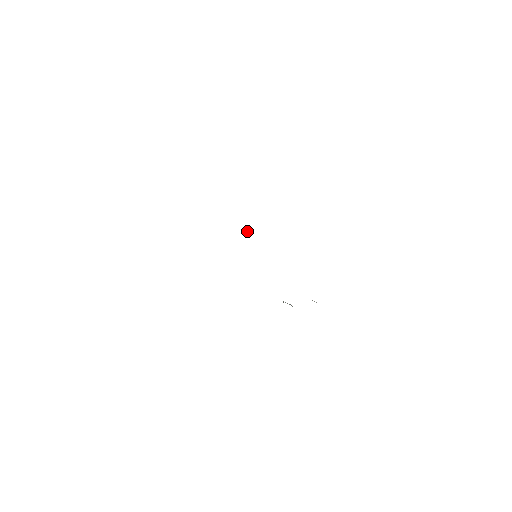
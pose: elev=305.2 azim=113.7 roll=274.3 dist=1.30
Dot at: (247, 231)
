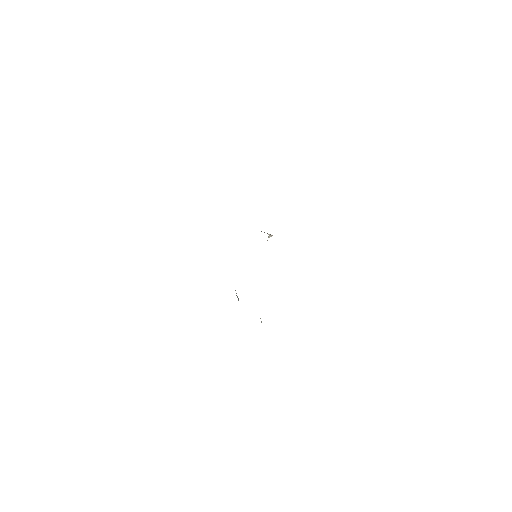
Dot at: (270, 236)
